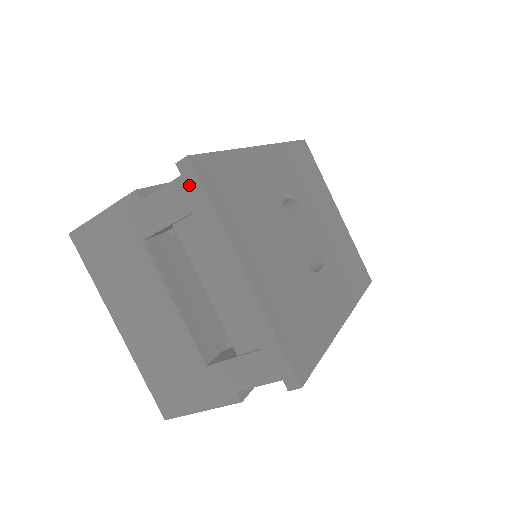
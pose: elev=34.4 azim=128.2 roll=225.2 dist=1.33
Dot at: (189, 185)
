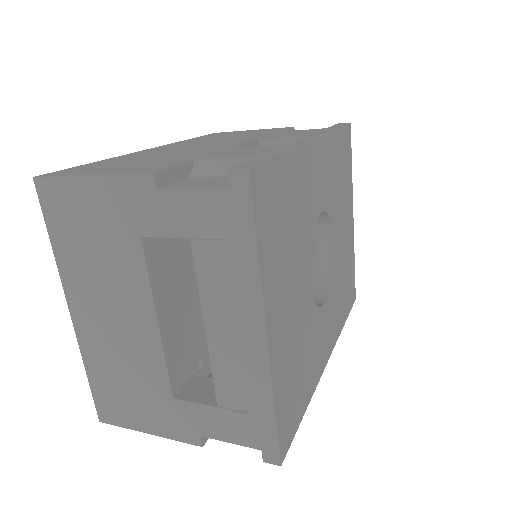
Dot at: (236, 205)
